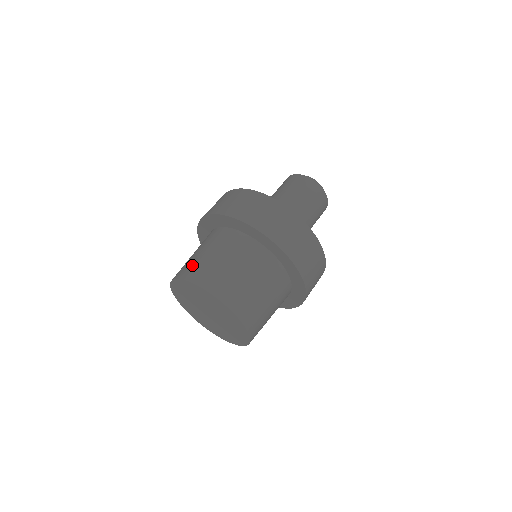
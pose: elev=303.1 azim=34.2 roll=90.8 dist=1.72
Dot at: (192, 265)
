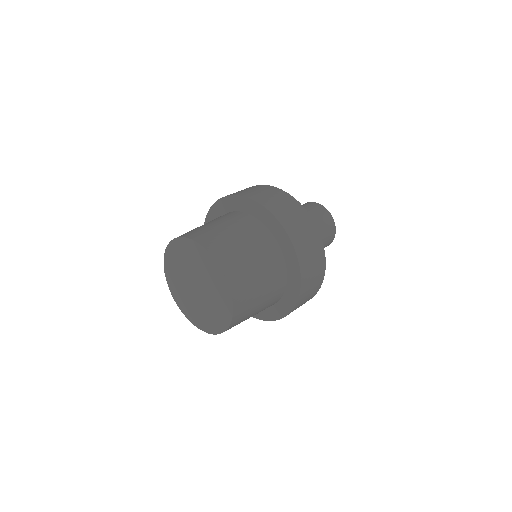
Dot at: occluded
